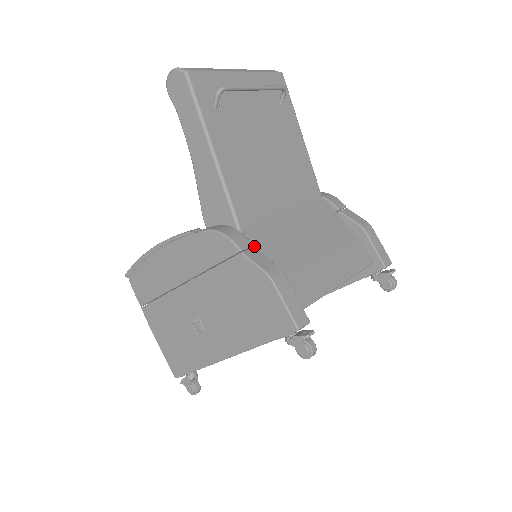
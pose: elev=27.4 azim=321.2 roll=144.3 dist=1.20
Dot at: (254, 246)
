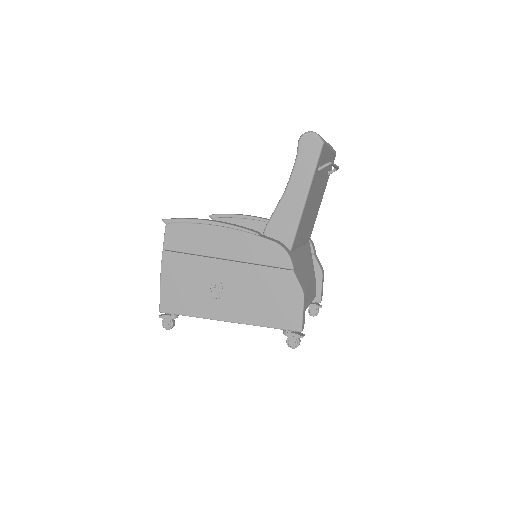
Dot at: occluded
